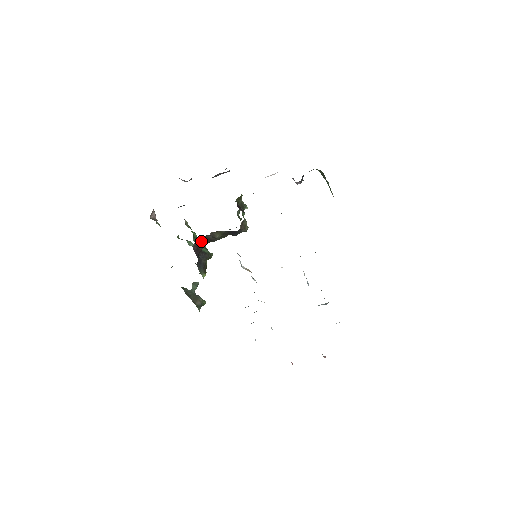
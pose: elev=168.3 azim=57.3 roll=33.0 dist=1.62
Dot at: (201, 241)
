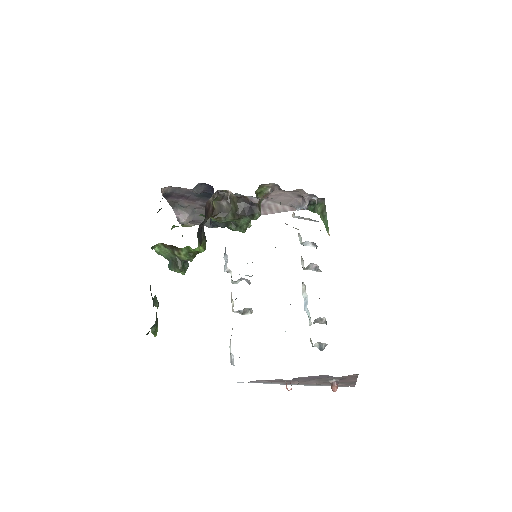
Dot at: (213, 208)
